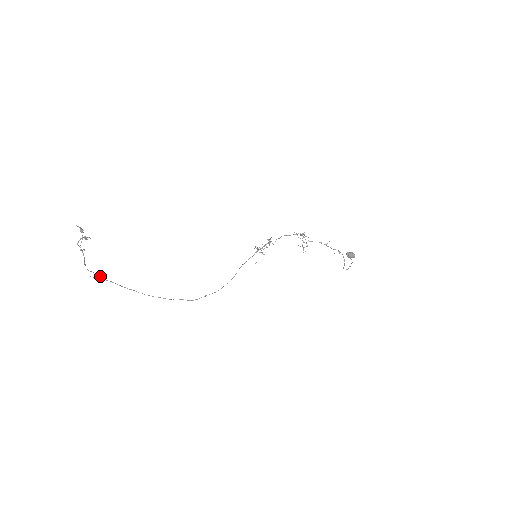
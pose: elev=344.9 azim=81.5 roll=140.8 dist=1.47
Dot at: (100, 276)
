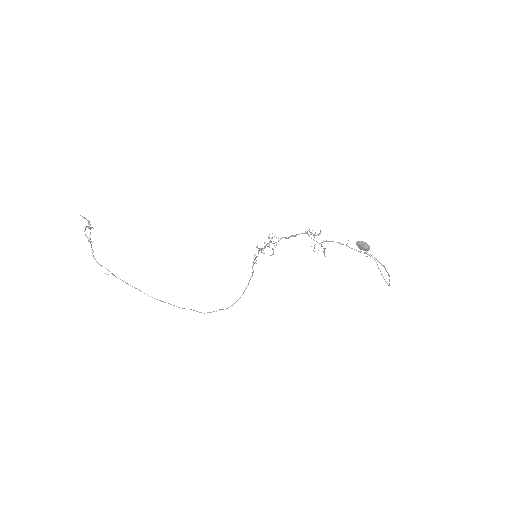
Dot at: (112, 273)
